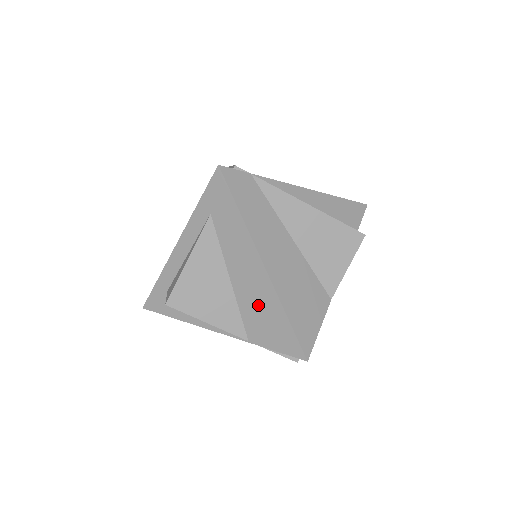
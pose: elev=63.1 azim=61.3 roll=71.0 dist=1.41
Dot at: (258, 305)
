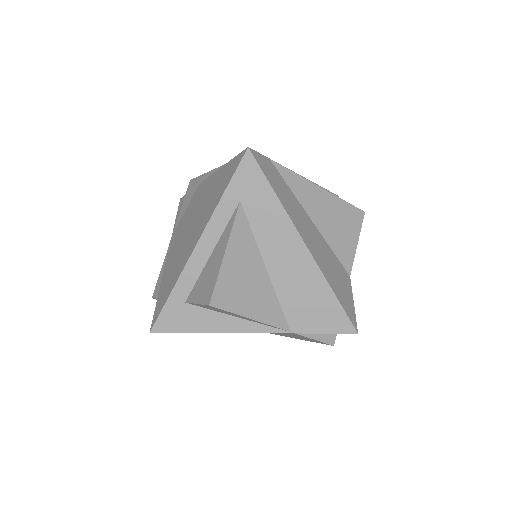
Dot at: (300, 288)
